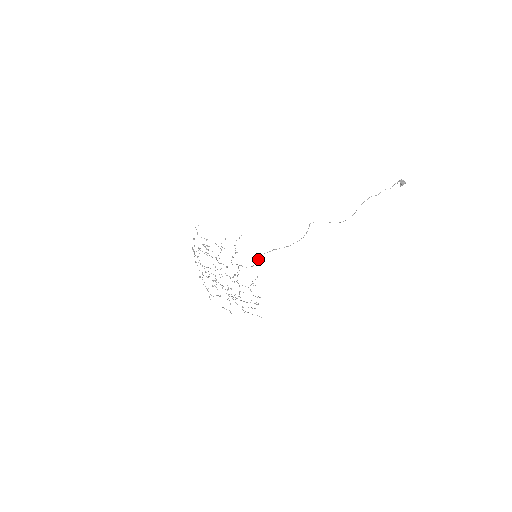
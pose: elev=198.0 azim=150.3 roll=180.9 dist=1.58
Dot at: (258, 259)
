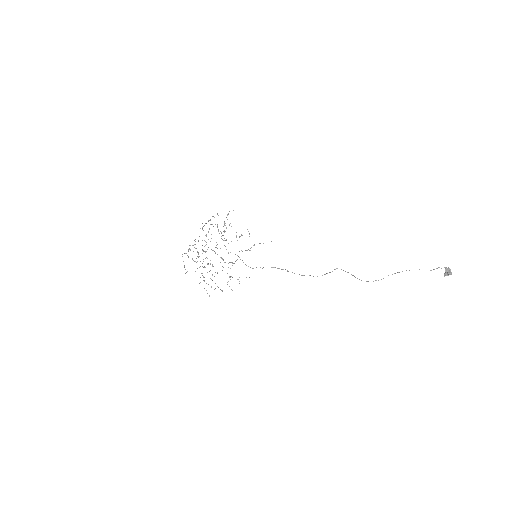
Dot at: occluded
